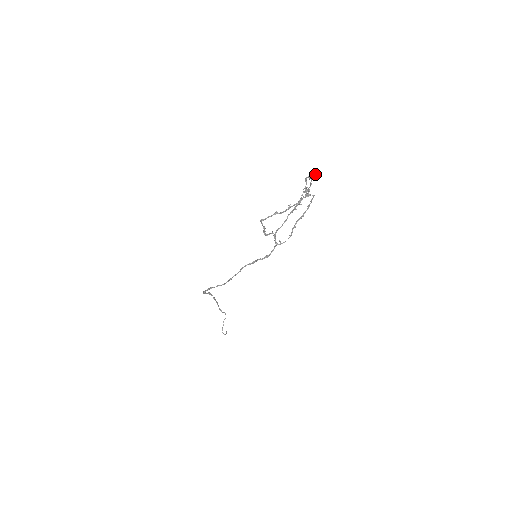
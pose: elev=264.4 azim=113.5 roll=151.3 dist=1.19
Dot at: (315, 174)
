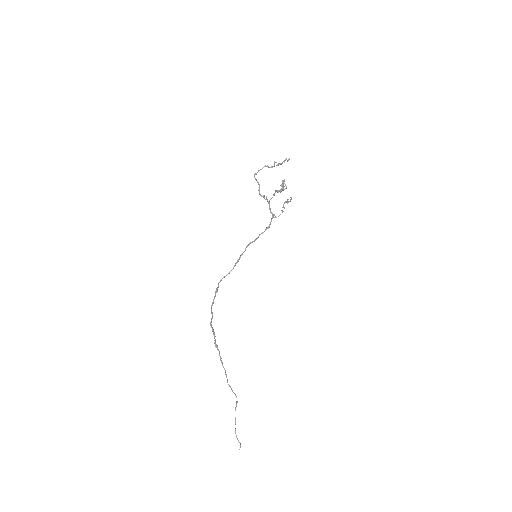
Dot at: (287, 160)
